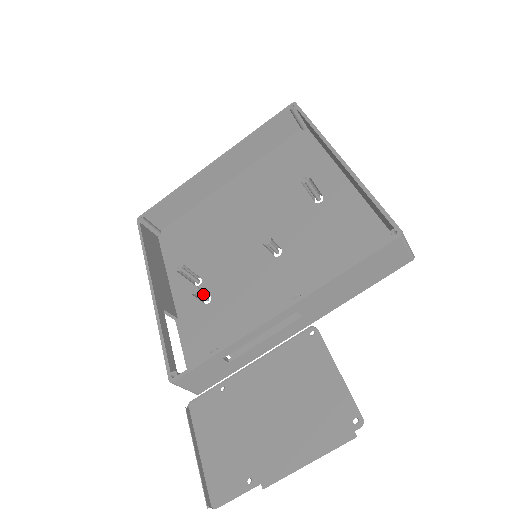
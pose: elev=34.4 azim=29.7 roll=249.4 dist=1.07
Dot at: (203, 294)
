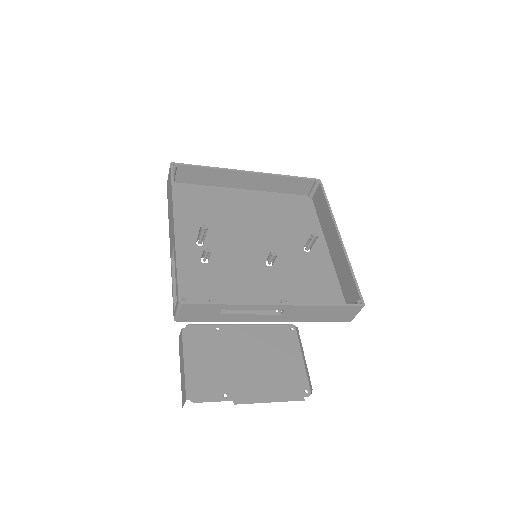
Dot at: occluded
